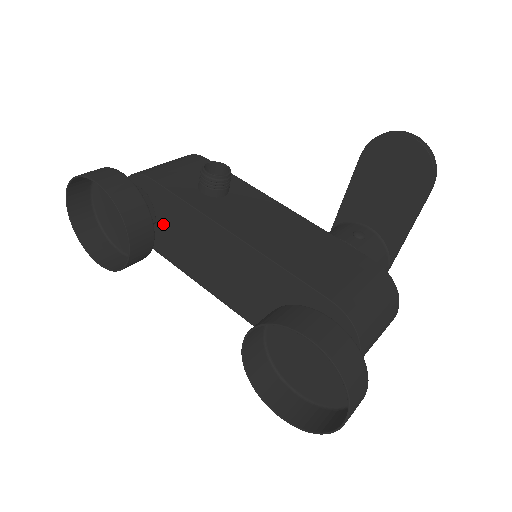
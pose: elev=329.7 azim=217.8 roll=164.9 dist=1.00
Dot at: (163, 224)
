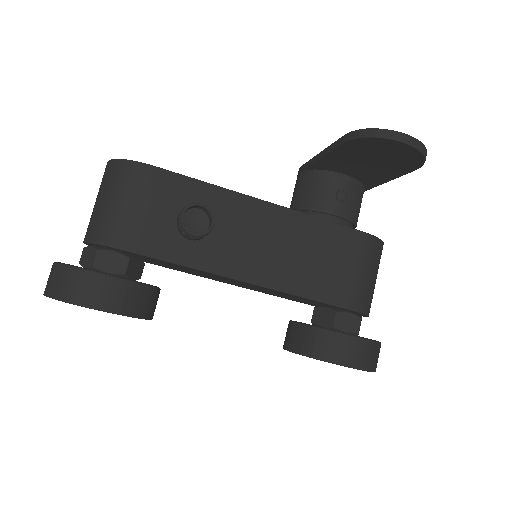
Dot at: occluded
